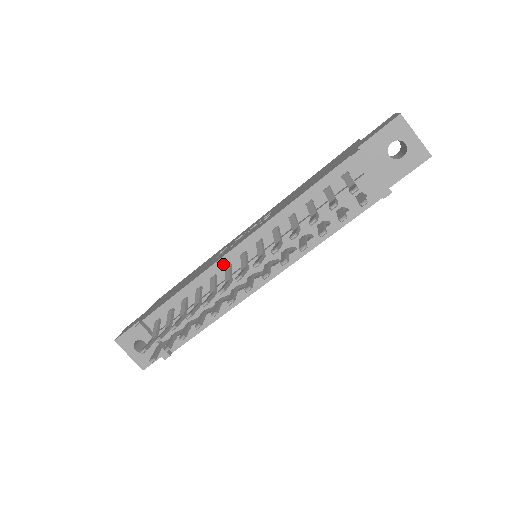
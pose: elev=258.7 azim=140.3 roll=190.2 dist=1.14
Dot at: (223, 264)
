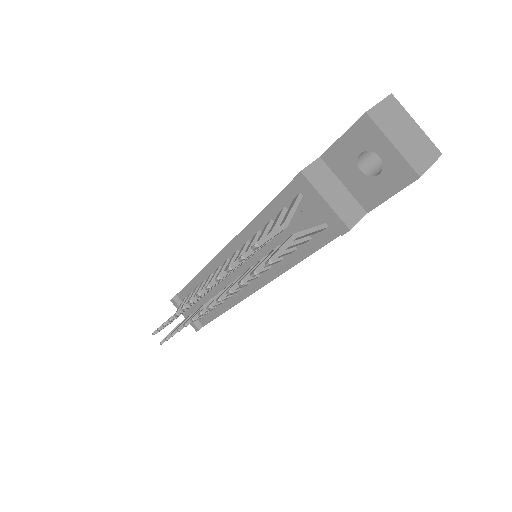
Dot at: (215, 265)
